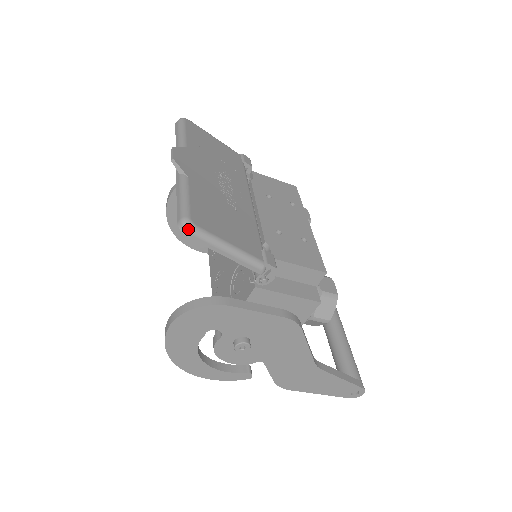
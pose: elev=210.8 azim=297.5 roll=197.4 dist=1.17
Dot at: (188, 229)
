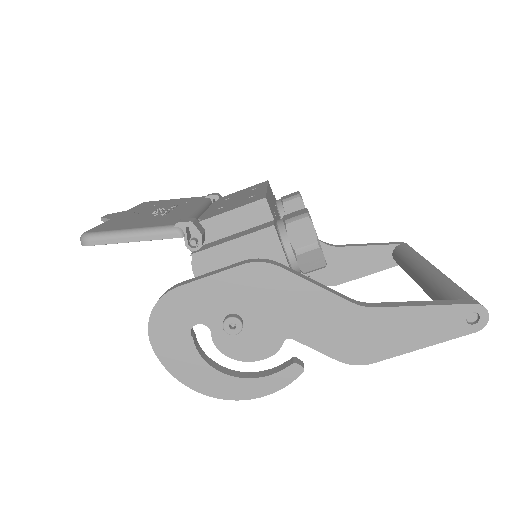
Dot at: (83, 239)
